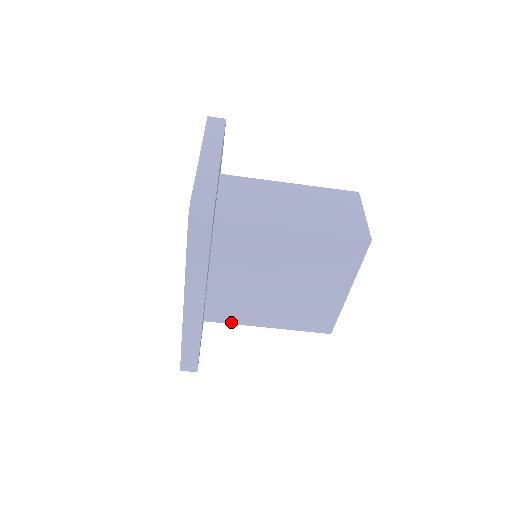
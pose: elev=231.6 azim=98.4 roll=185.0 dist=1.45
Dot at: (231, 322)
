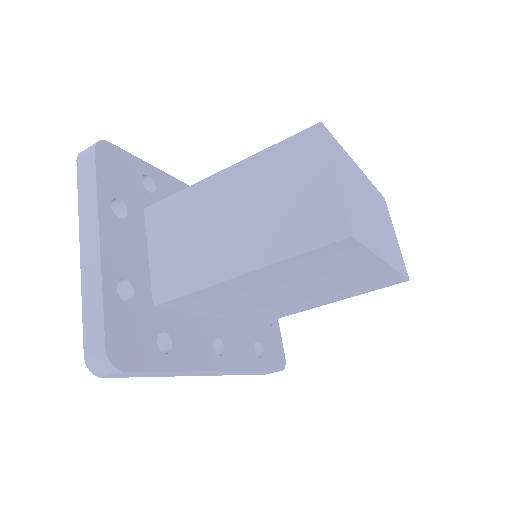
Dot at: (285, 315)
